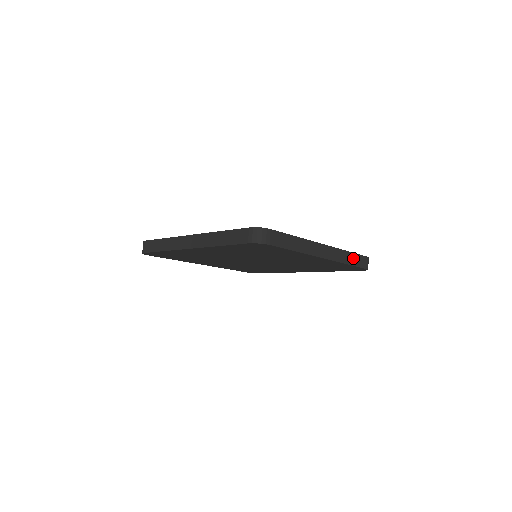
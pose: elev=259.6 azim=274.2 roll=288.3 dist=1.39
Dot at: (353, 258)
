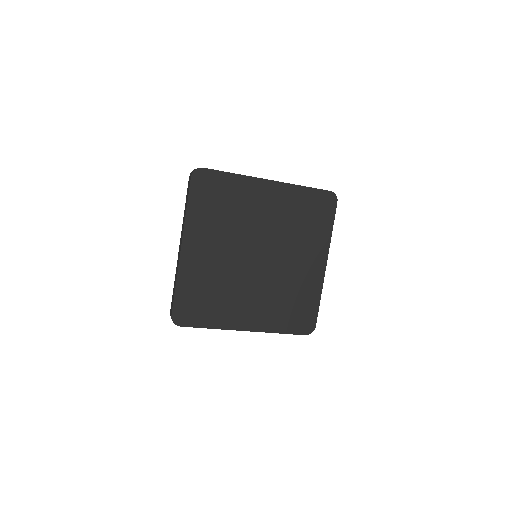
Dot at: occluded
